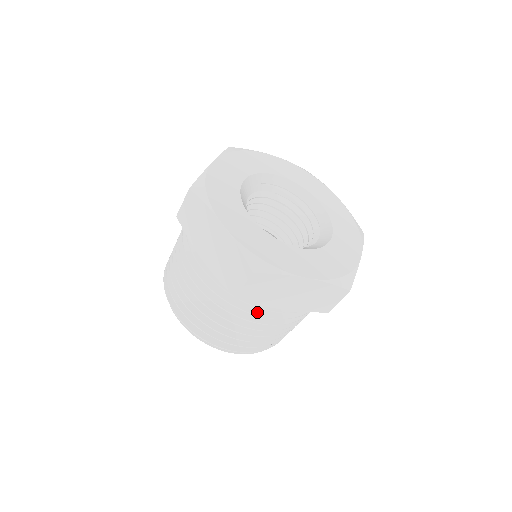
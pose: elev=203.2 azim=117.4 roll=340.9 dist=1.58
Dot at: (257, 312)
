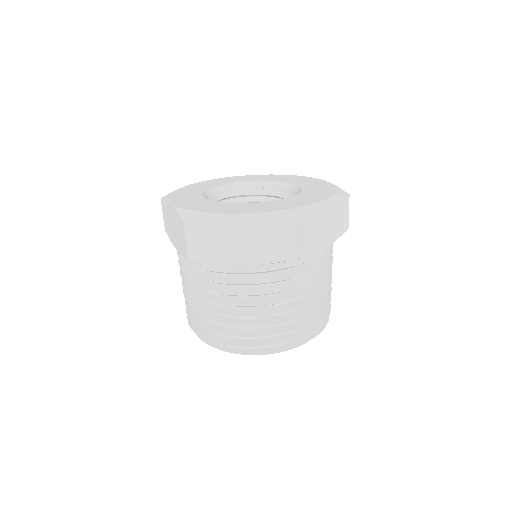
Dot at: (228, 280)
